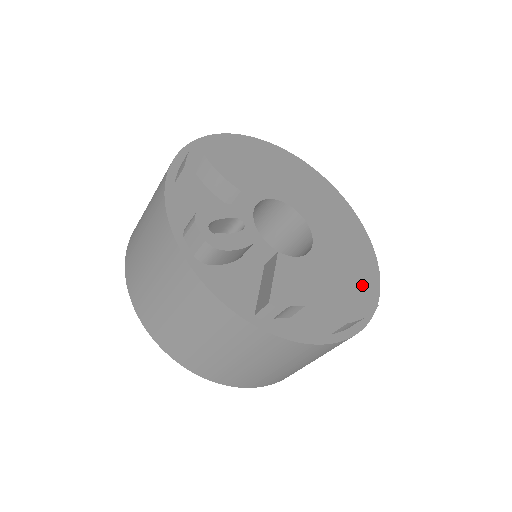
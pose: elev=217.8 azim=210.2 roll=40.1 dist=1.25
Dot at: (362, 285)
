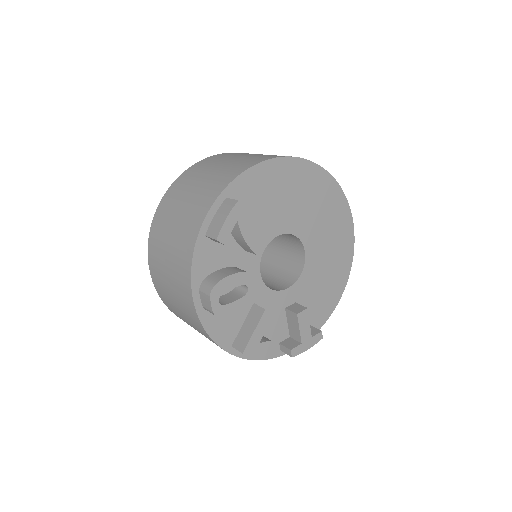
Dot at: (323, 306)
